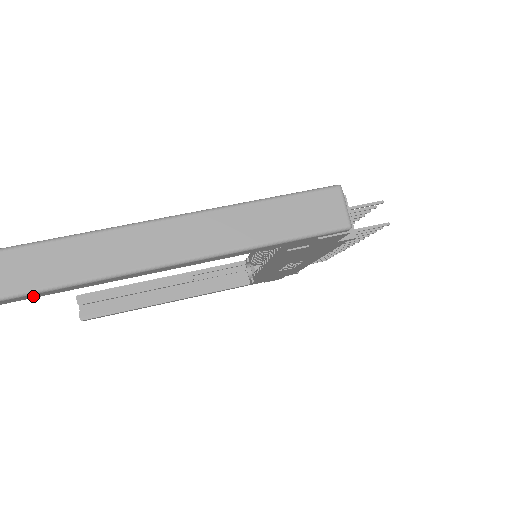
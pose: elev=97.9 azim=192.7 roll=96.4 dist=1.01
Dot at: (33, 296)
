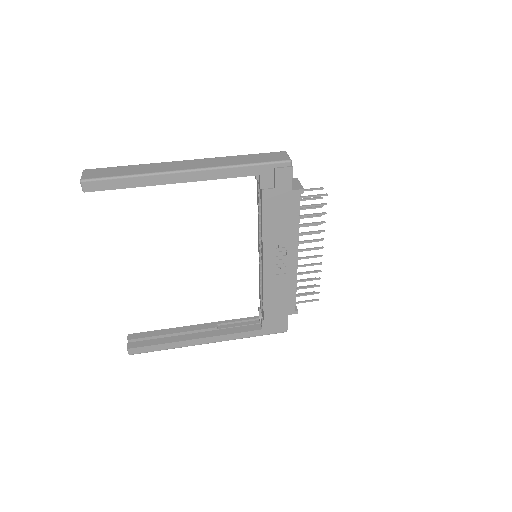
Dot at: (123, 184)
